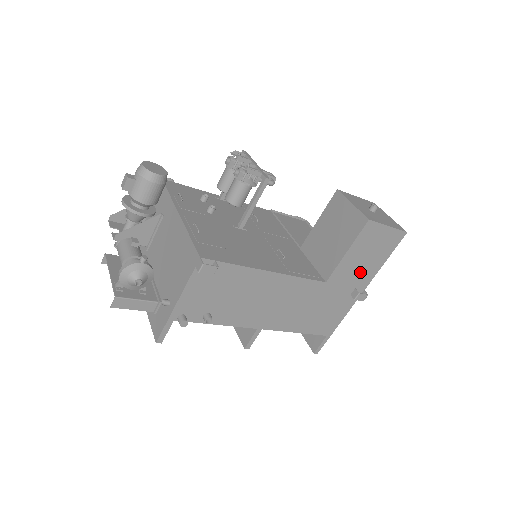
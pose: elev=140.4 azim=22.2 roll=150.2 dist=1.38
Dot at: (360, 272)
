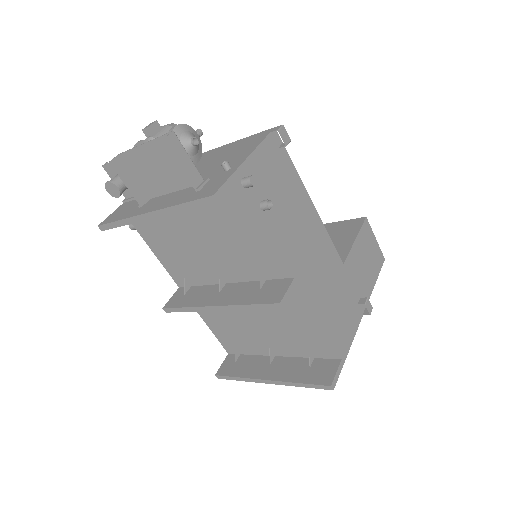
Dot at: (362, 277)
